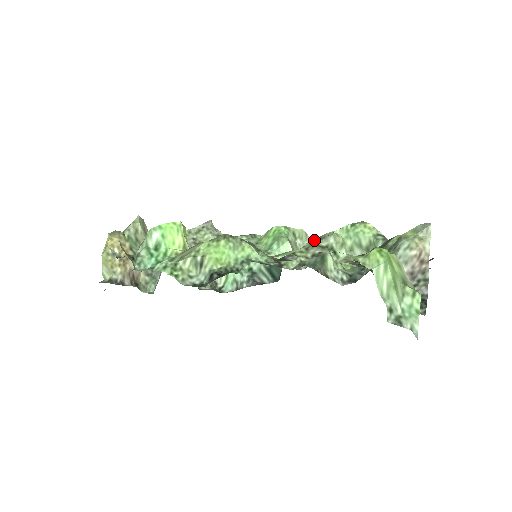
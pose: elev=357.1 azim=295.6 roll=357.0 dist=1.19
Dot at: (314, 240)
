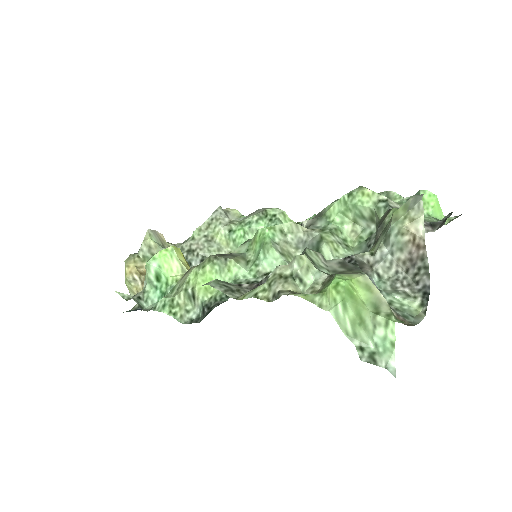
Dot at: (279, 267)
